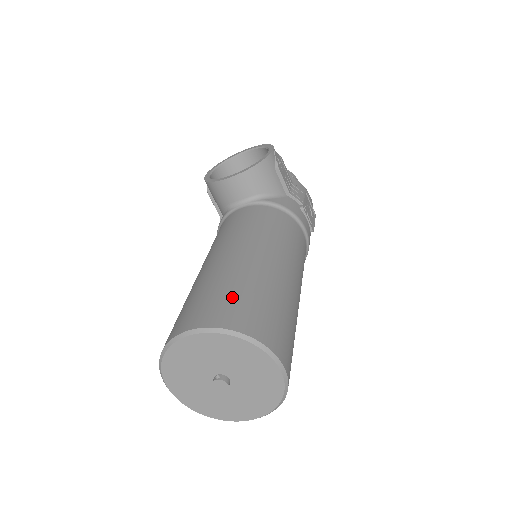
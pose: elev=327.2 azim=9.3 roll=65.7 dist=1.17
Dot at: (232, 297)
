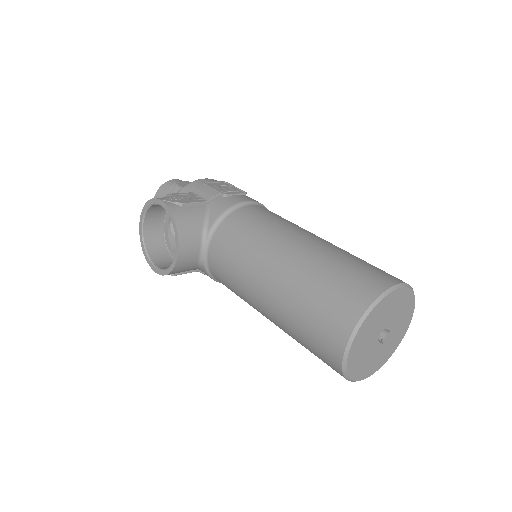
Dot at: (323, 304)
